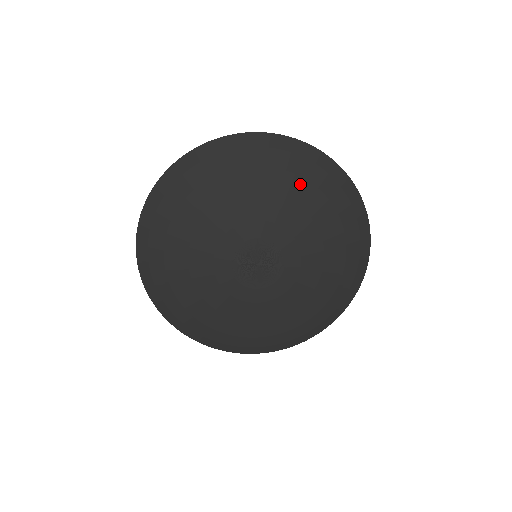
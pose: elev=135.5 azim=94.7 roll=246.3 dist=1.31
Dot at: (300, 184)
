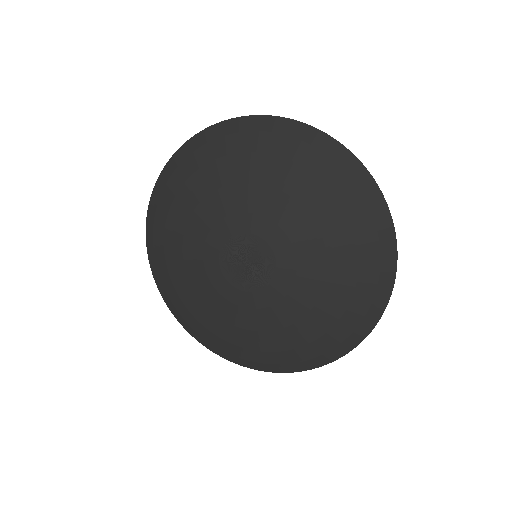
Dot at: (306, 178)
